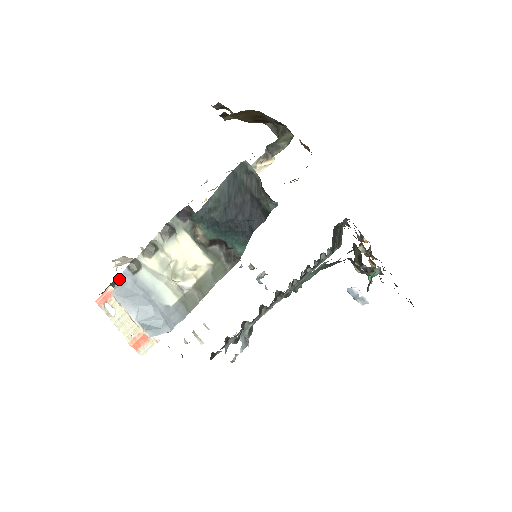
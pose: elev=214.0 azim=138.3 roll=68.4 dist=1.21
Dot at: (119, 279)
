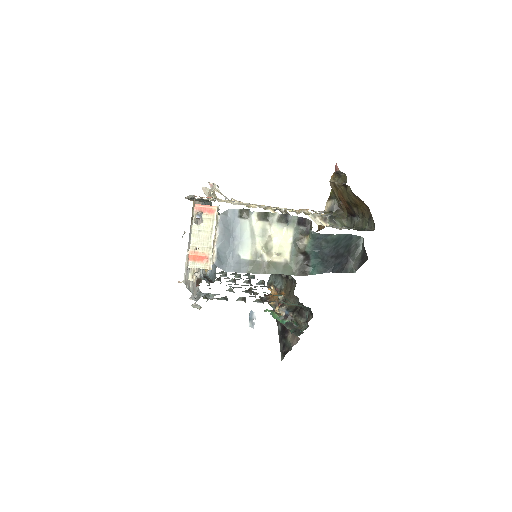
Dot at: (228, 210)
